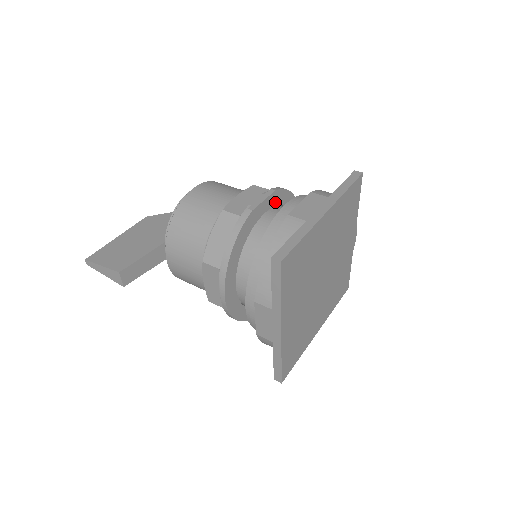
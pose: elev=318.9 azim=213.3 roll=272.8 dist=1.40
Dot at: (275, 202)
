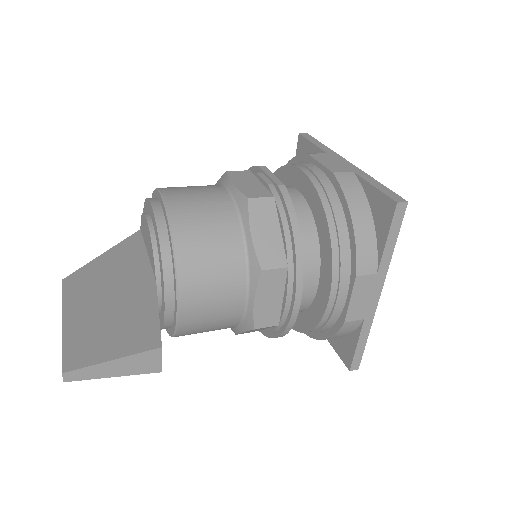
Dot at: occluded
